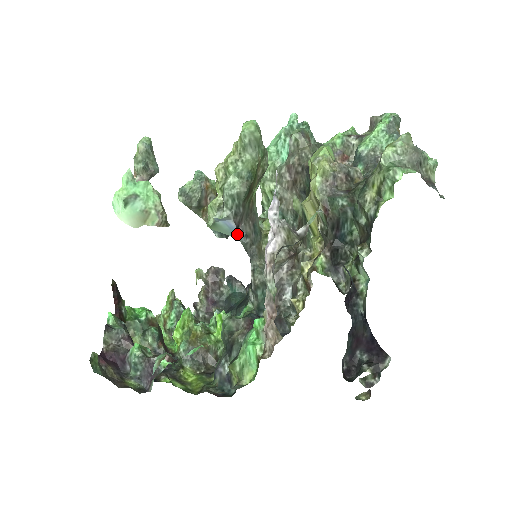
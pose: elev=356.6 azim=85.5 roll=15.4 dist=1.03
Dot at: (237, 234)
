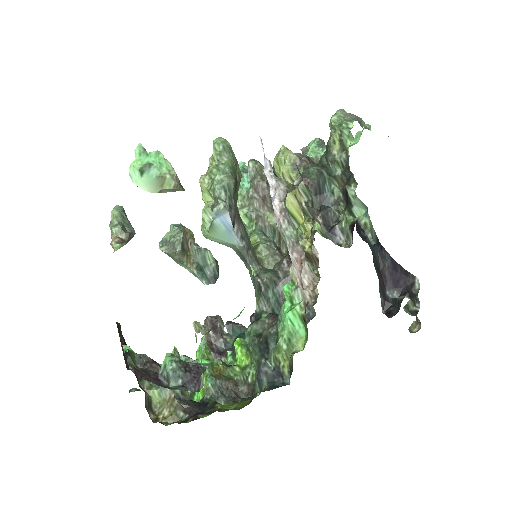
Dot at: (233, 237)
